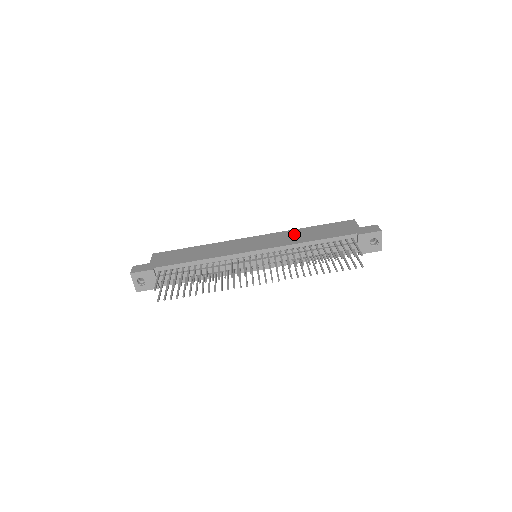
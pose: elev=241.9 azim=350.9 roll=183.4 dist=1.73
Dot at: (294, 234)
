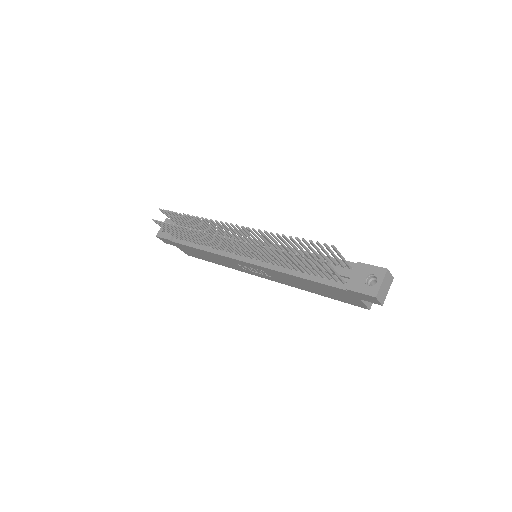
Dot at: occluded
